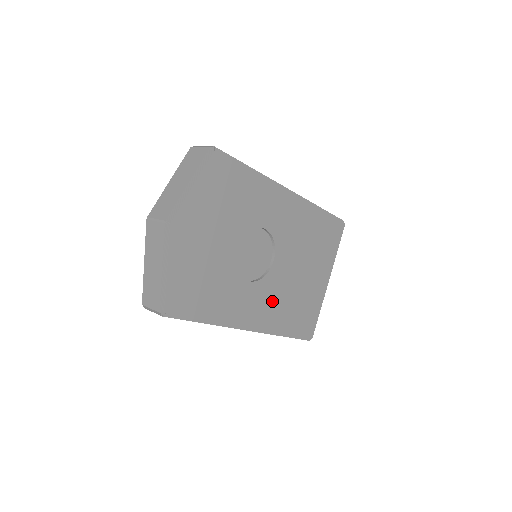
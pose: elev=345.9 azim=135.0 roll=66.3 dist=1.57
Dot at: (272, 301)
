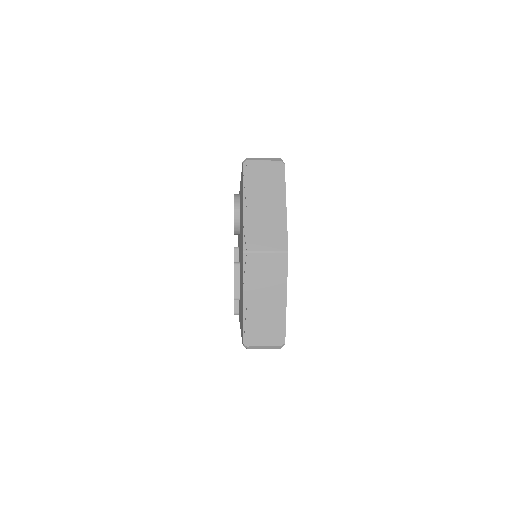
Dot at: occluded
